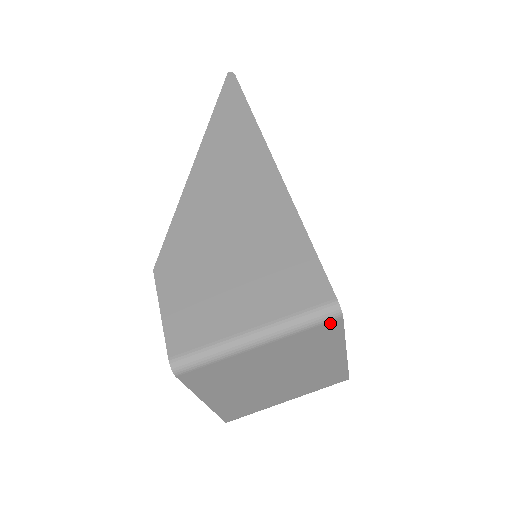
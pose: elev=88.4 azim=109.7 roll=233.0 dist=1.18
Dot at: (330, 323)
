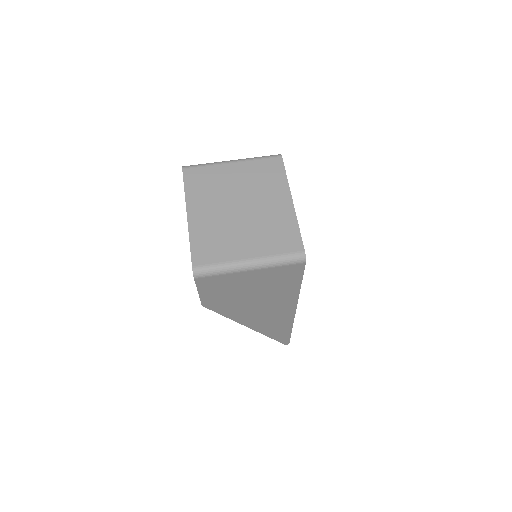
Dot at: (275, 160)
